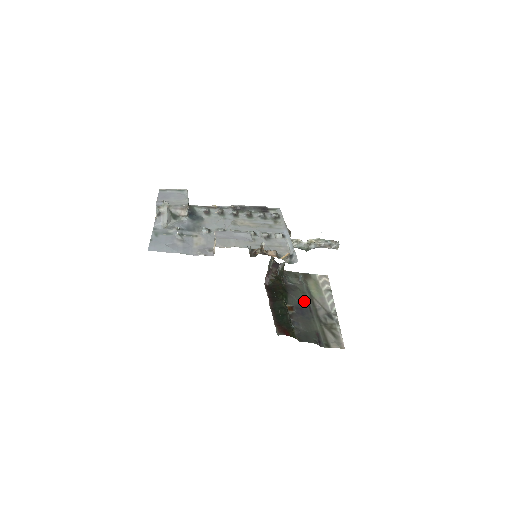
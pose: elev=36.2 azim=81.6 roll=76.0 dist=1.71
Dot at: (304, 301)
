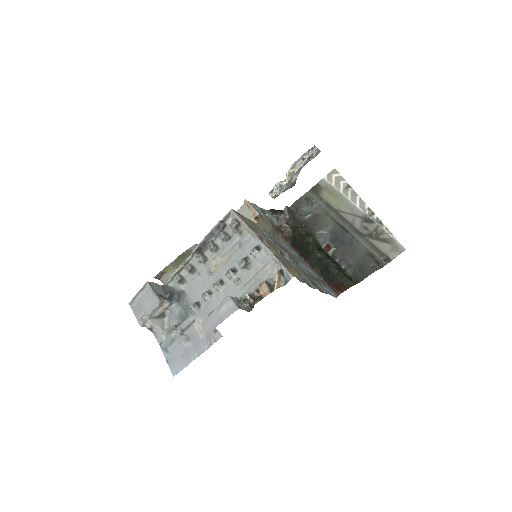
Dot at: (334, 225)
